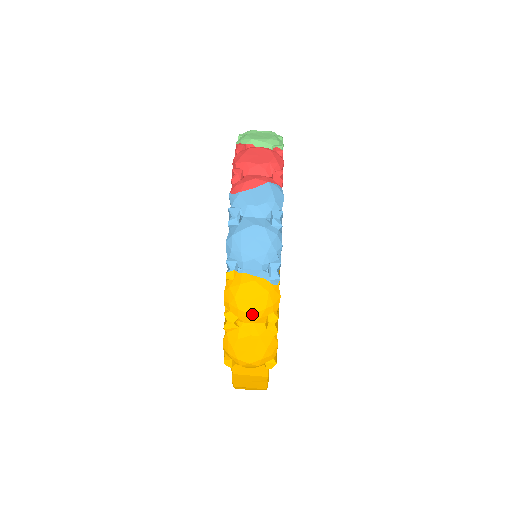
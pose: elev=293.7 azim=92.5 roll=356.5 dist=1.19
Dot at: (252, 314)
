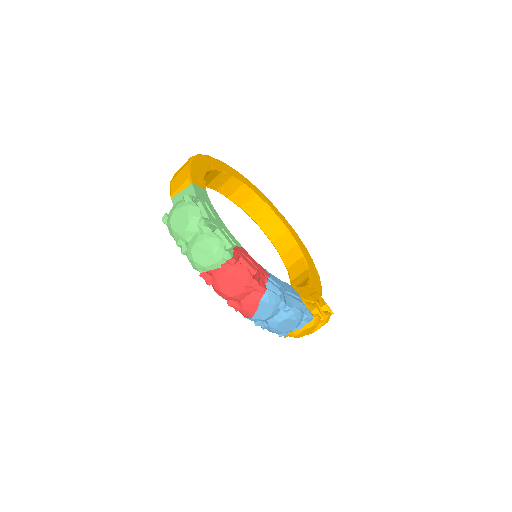
Dot at: occluded
